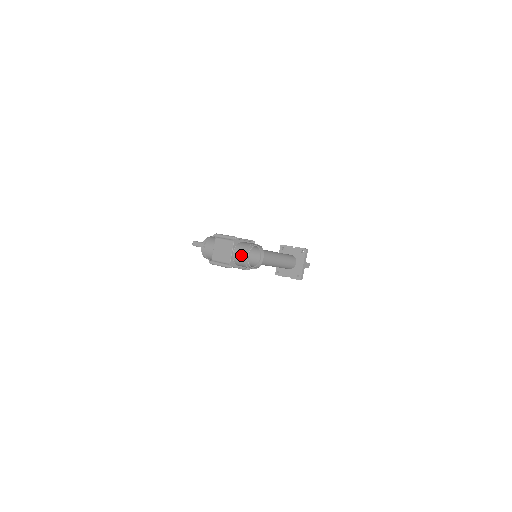
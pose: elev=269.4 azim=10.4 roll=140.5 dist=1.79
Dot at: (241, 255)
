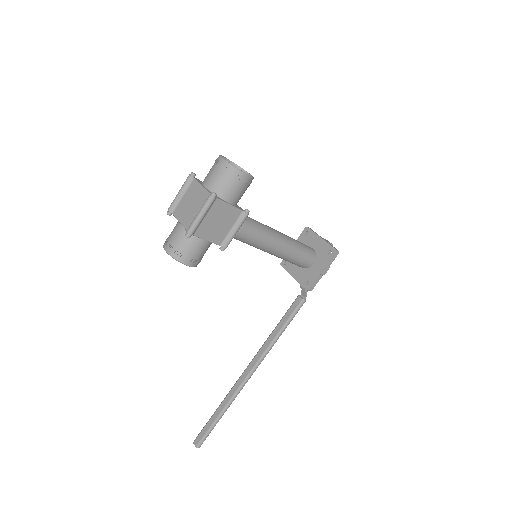
Dot at: (215, 171)
